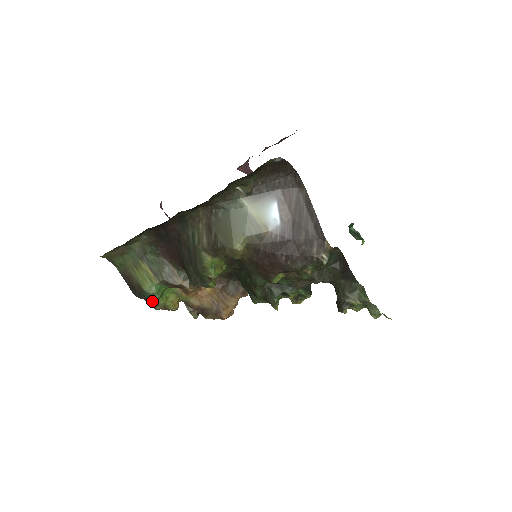
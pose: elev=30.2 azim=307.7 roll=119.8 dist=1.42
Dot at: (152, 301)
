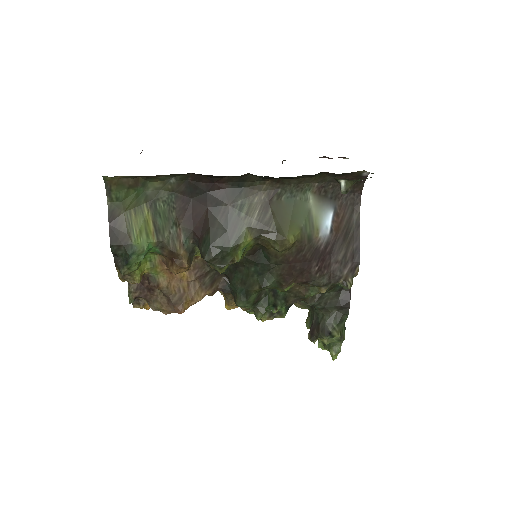
Dot at: (130, 261)
